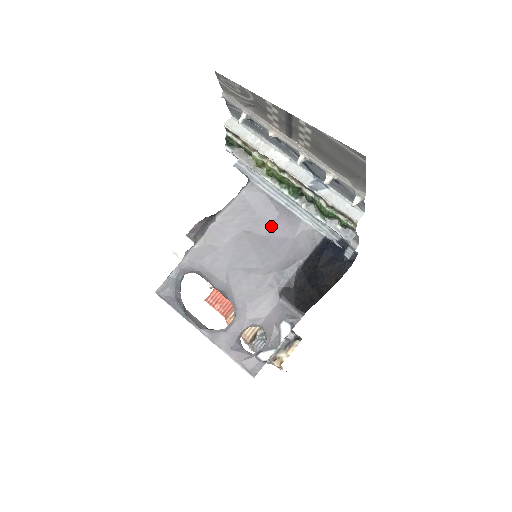
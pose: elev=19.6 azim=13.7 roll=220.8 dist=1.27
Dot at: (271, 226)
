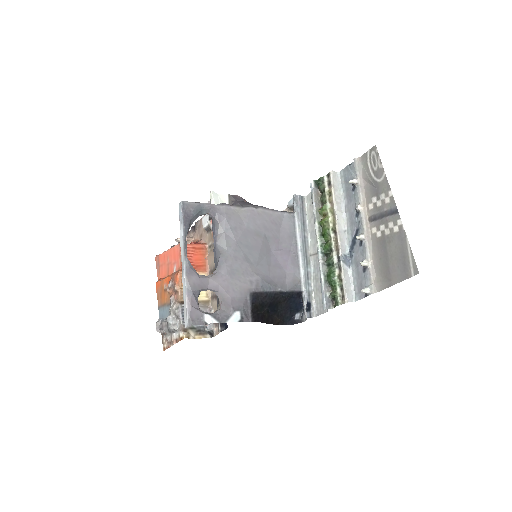
Dot at: (280, 250)
